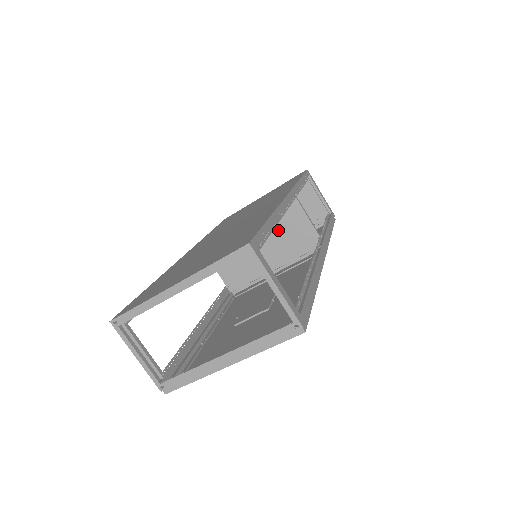
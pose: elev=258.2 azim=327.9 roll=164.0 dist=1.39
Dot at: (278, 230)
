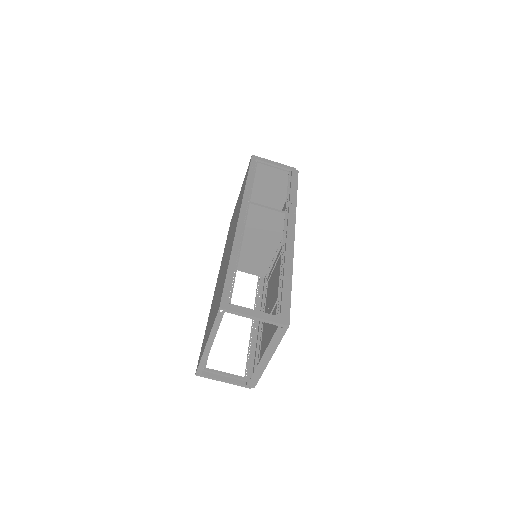
Dot at: (257, 228)
